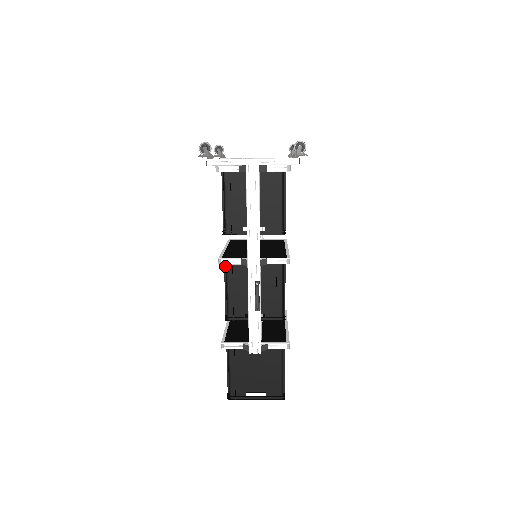
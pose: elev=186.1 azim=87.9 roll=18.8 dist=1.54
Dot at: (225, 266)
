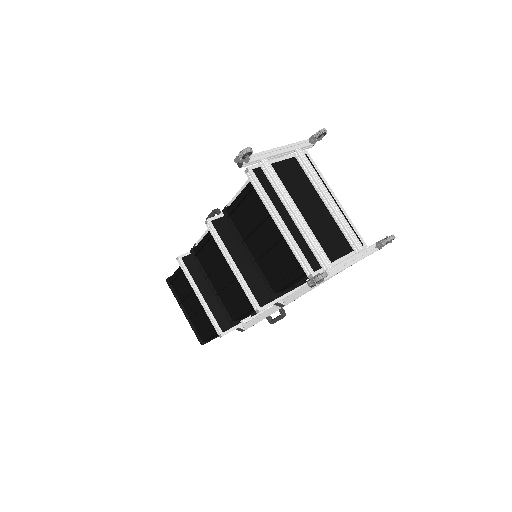
Dot at: occluded
